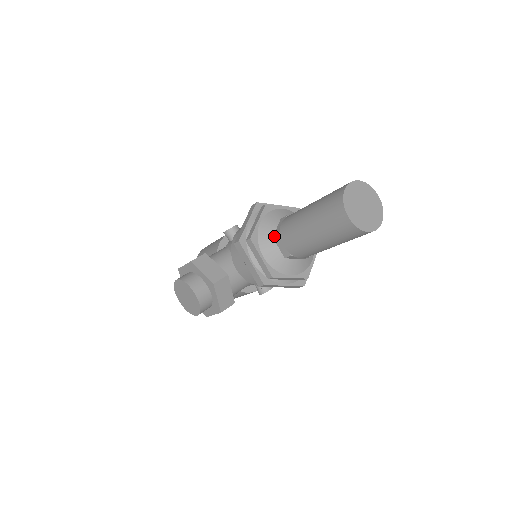
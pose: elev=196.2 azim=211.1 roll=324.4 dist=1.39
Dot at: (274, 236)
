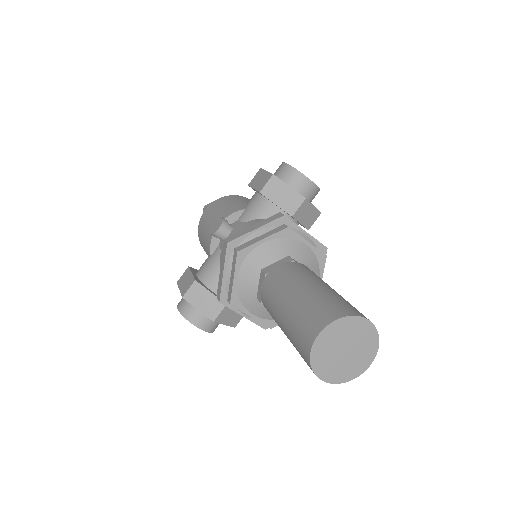
Dot at: (257, 299)
